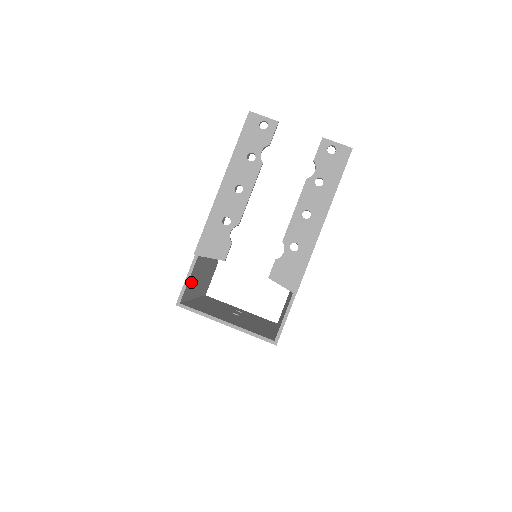
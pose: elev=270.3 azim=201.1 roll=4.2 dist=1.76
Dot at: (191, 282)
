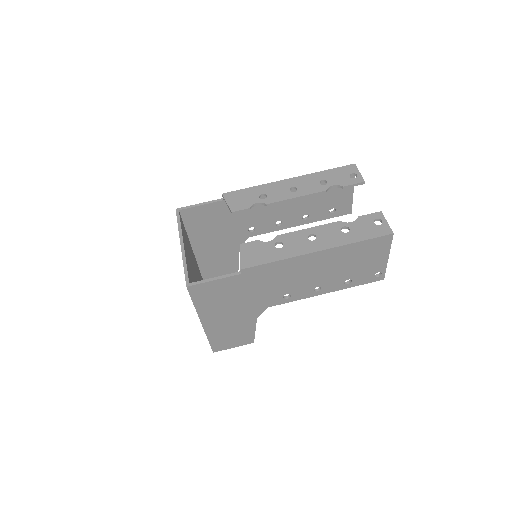
Dot at: (201, 216)
